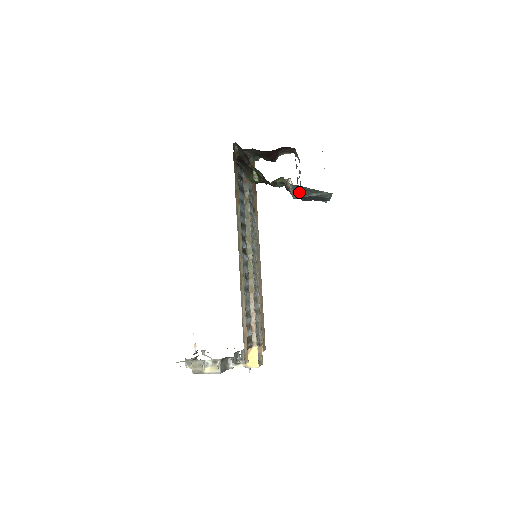
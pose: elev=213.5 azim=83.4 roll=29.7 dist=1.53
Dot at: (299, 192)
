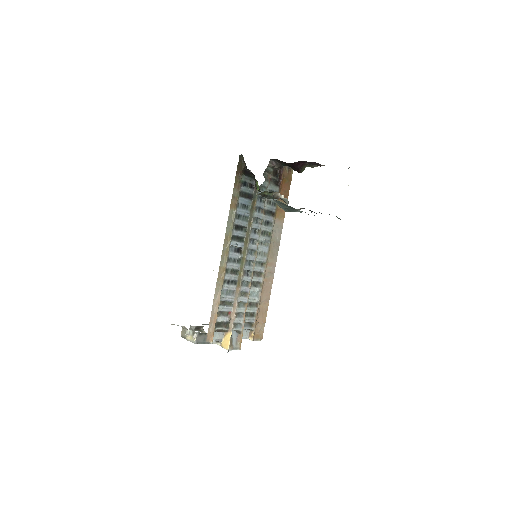
Dot at: (286, 206)
